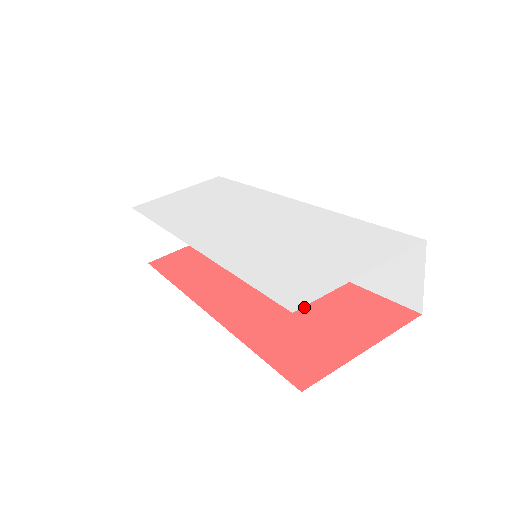
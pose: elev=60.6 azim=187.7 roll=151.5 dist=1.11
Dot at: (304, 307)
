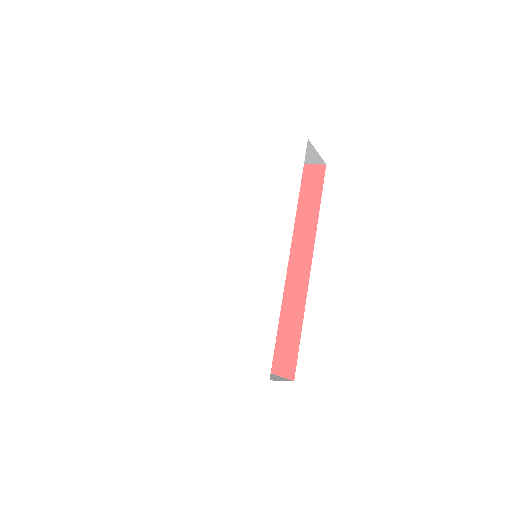
Dot at: occluded
